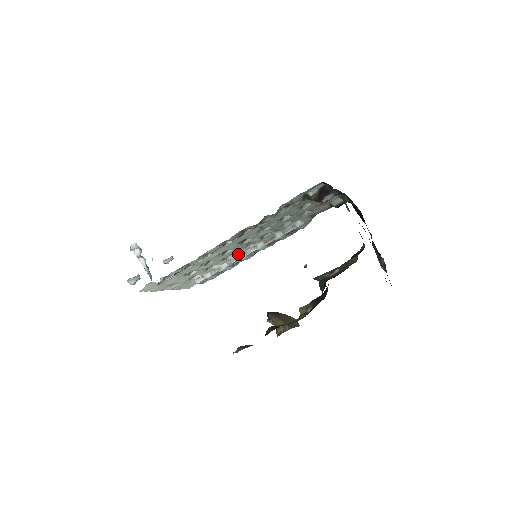
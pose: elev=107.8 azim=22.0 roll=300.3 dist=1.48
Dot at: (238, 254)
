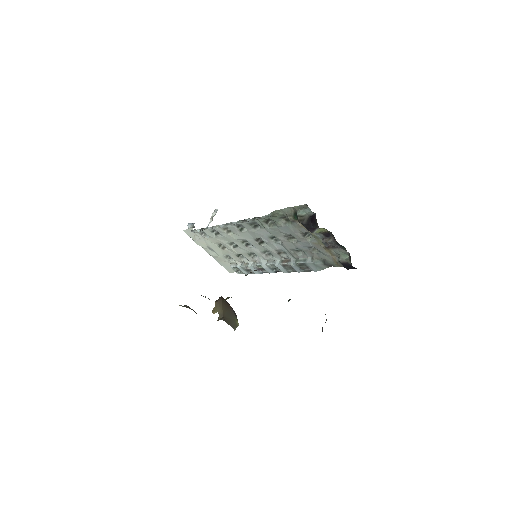
Dot at: (262, 259)
